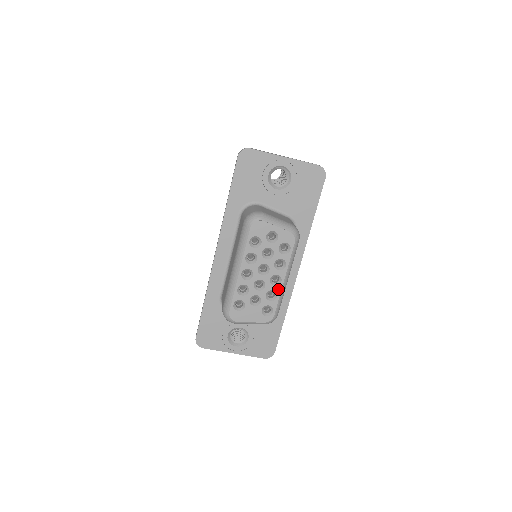
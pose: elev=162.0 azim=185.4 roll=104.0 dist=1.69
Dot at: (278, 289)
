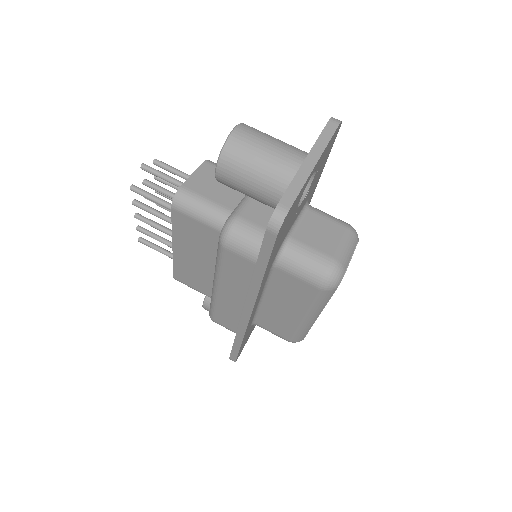
Dot at: occluded
